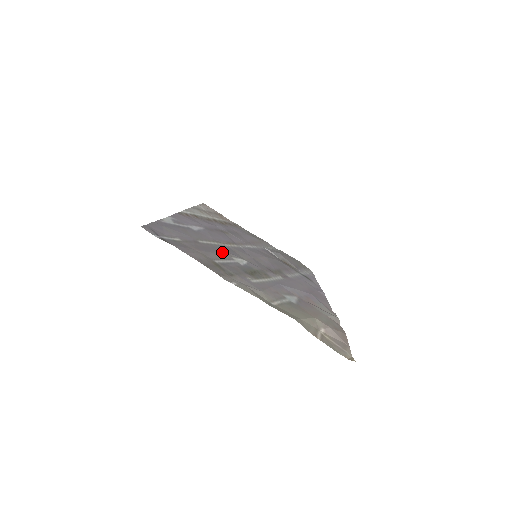
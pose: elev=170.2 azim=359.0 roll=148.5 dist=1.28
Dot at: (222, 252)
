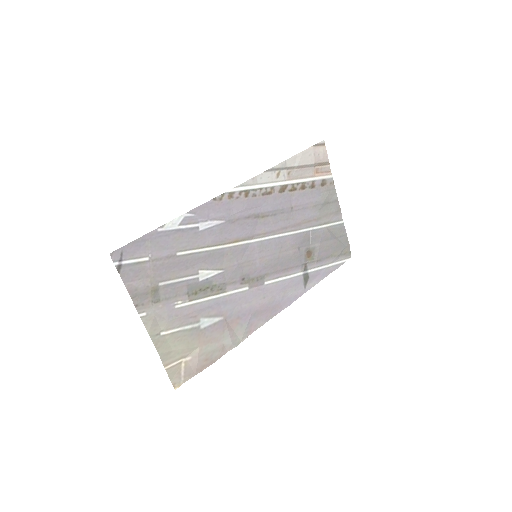
Dot at: (193, 265)
